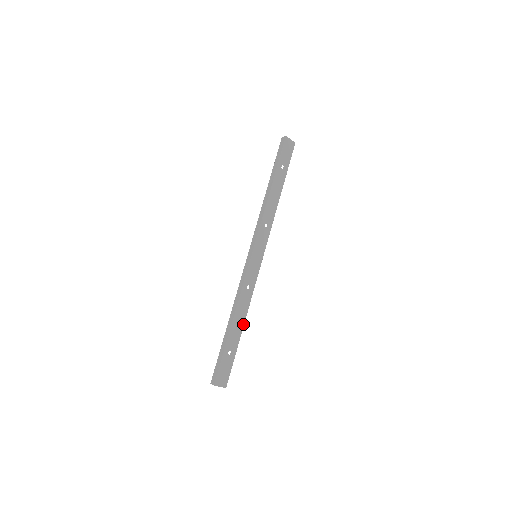
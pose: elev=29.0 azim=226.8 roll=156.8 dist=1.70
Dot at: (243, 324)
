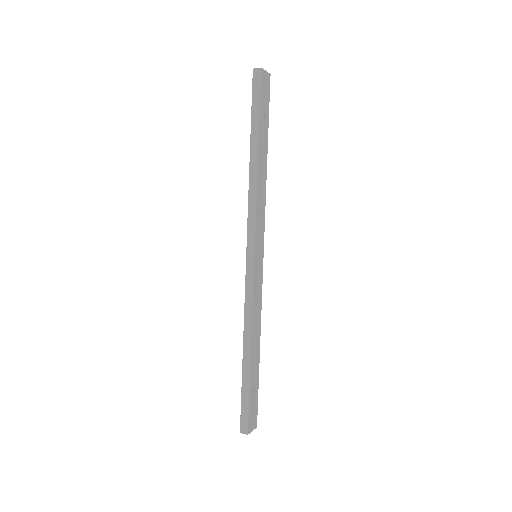
Dot at: (259, 347)
